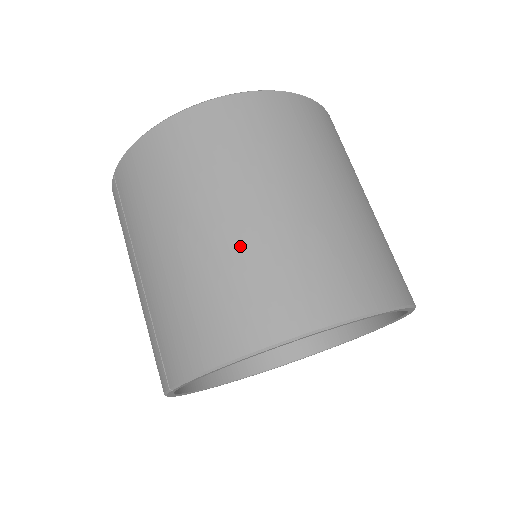
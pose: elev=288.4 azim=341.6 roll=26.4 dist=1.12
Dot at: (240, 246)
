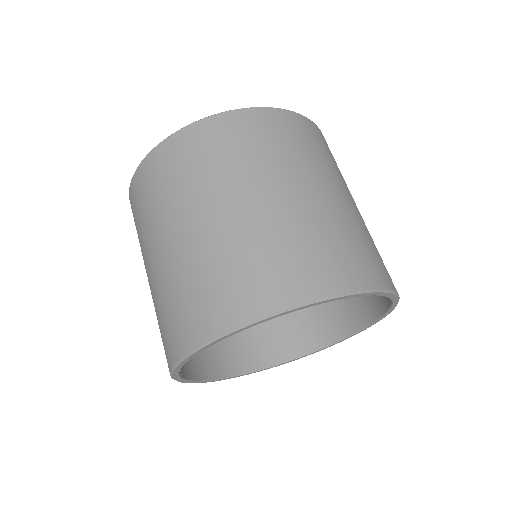
Dot at: (180, 265)
